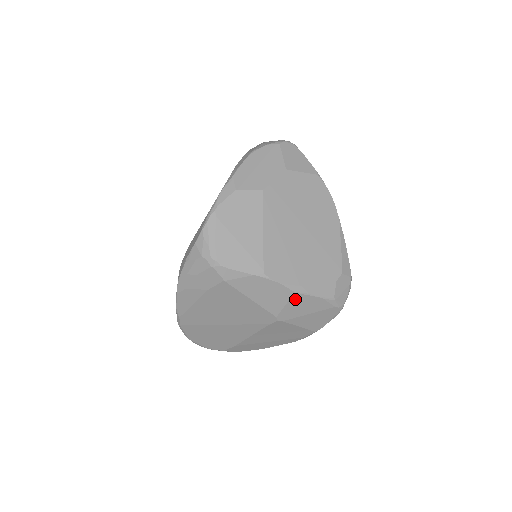
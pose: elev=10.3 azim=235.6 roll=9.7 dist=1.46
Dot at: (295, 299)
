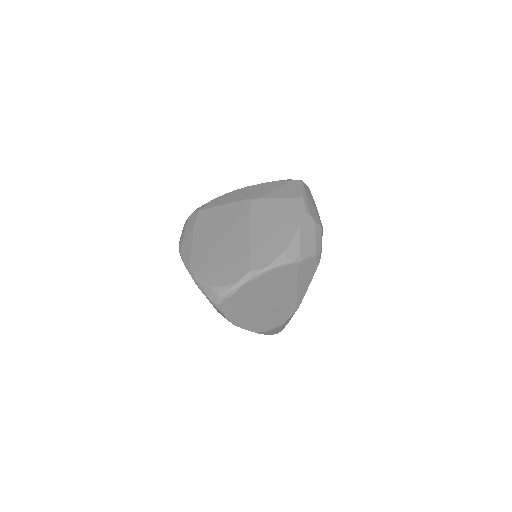
Dot at: (253, 188)
